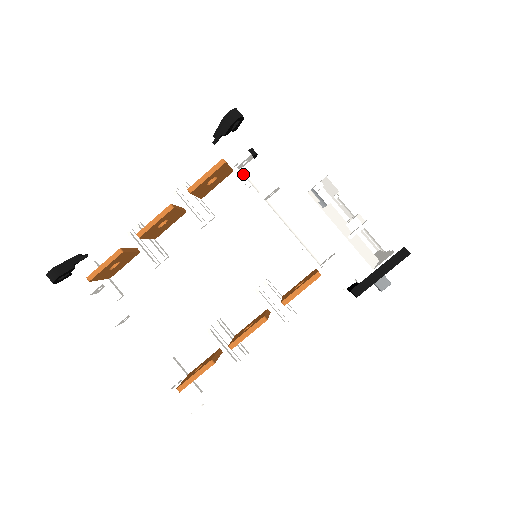
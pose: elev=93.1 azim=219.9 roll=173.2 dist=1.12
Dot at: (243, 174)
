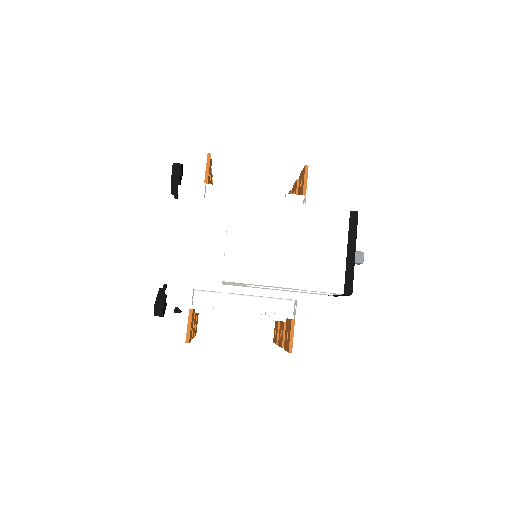
Dot at: (199, 296)
